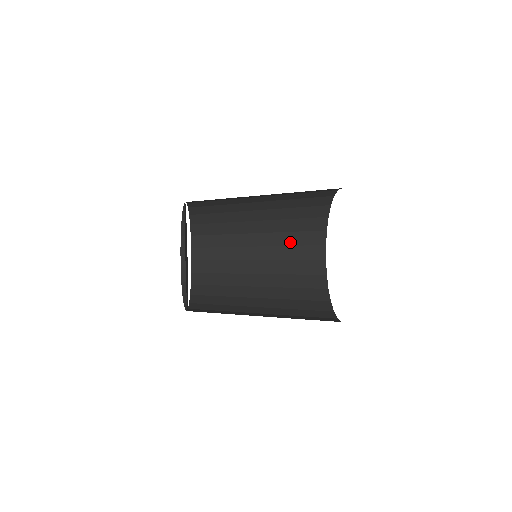
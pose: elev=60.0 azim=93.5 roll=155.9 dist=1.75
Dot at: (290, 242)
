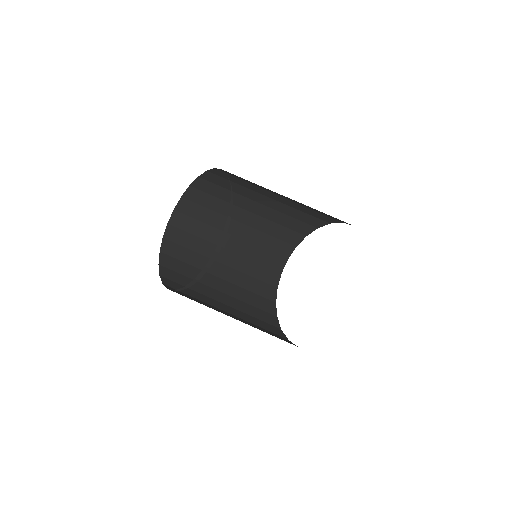
Dot at: (272, 232)
